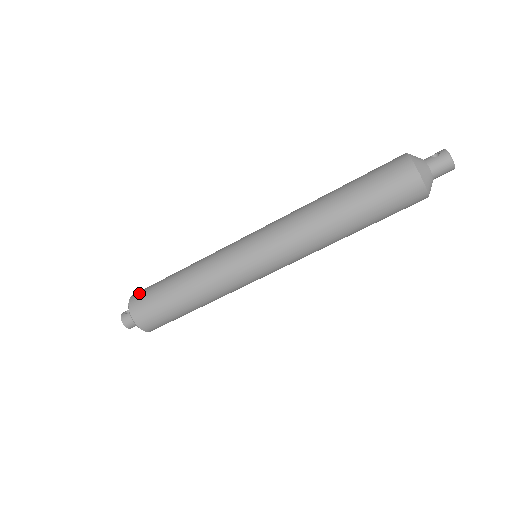
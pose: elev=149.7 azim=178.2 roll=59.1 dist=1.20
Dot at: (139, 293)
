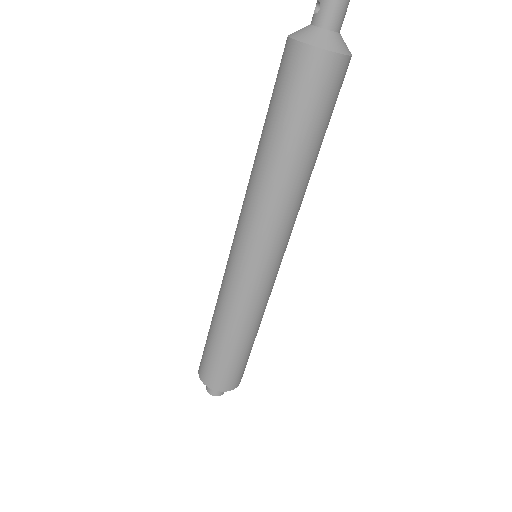
Dot at: (201, 365)
